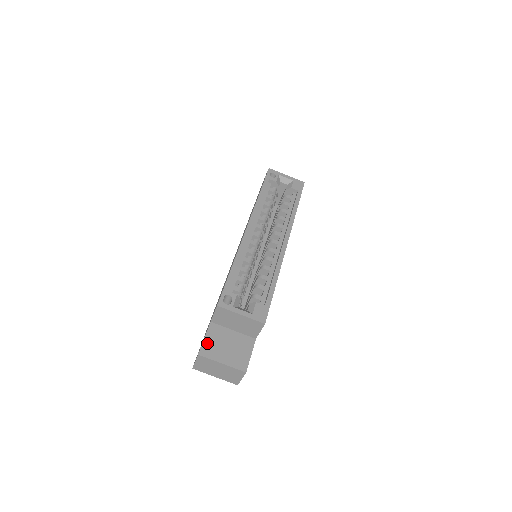
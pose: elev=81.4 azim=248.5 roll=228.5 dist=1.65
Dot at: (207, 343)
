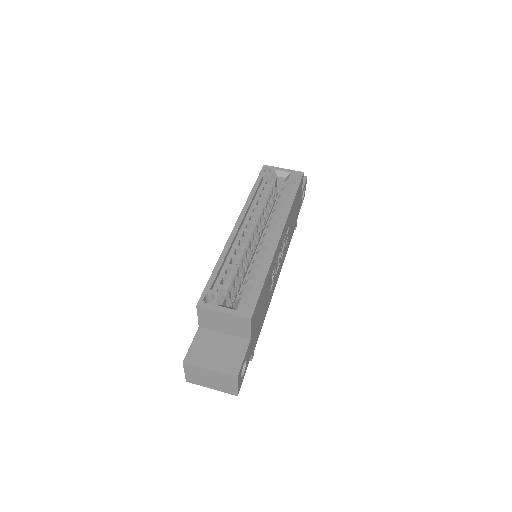
Dot at: (193, 350)
